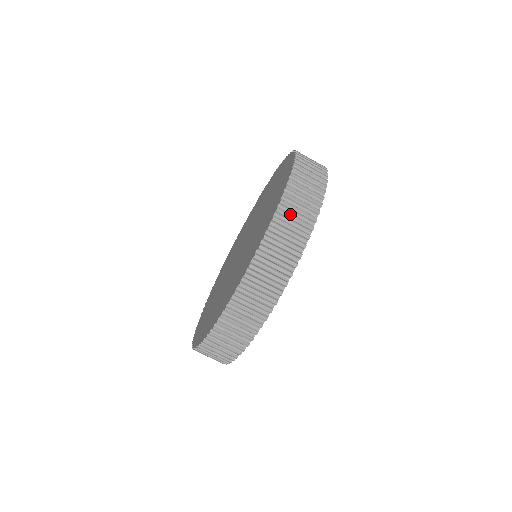
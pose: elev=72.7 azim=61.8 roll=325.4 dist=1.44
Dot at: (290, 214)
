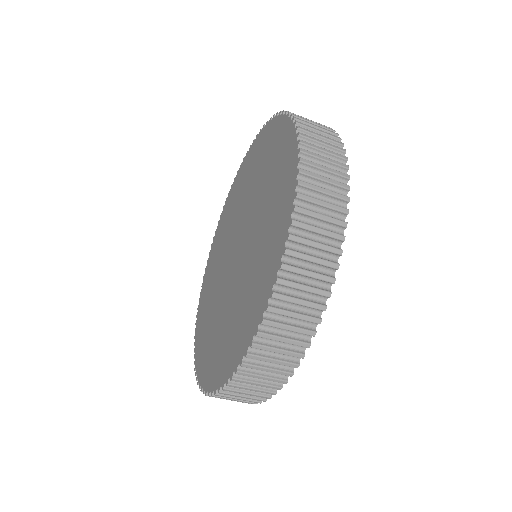
Dot at: (276, 336)
